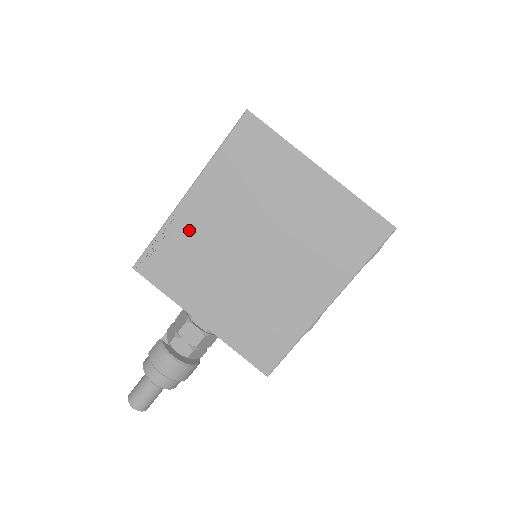
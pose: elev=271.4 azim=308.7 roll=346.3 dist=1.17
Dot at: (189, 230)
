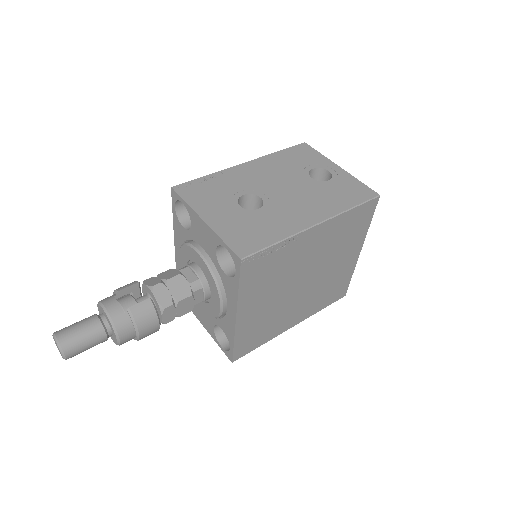
Dot at: (294, 251)
